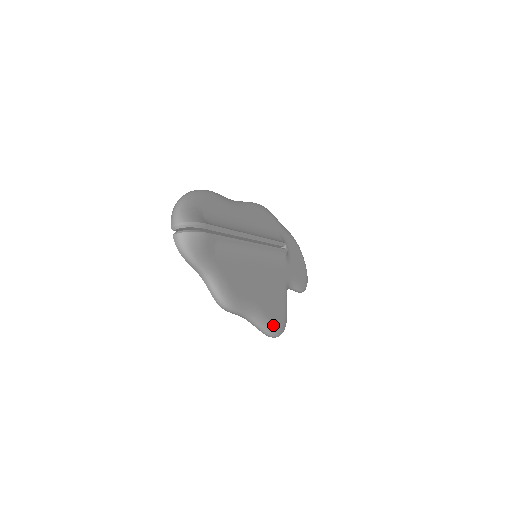
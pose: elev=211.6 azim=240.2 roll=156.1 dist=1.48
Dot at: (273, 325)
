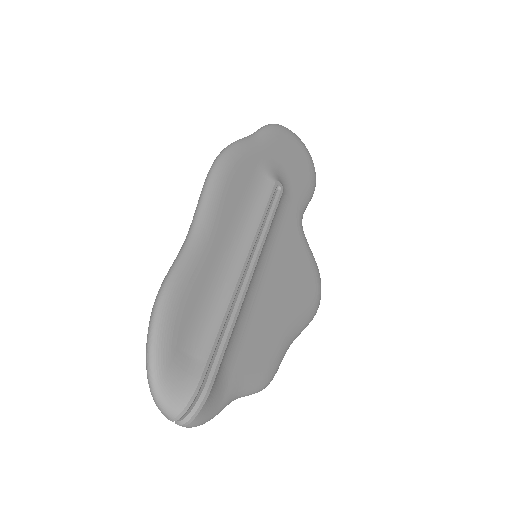
Dot at: (312, 311)
